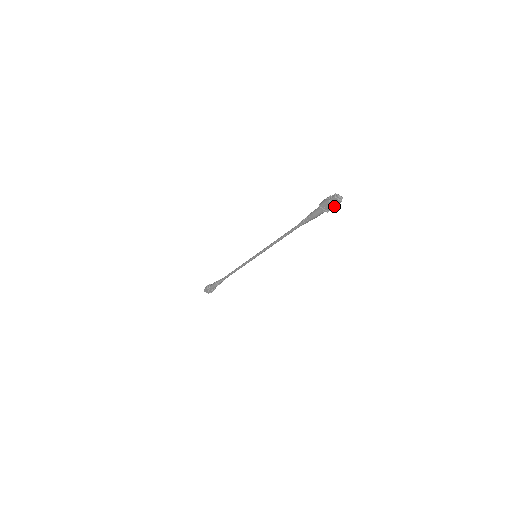
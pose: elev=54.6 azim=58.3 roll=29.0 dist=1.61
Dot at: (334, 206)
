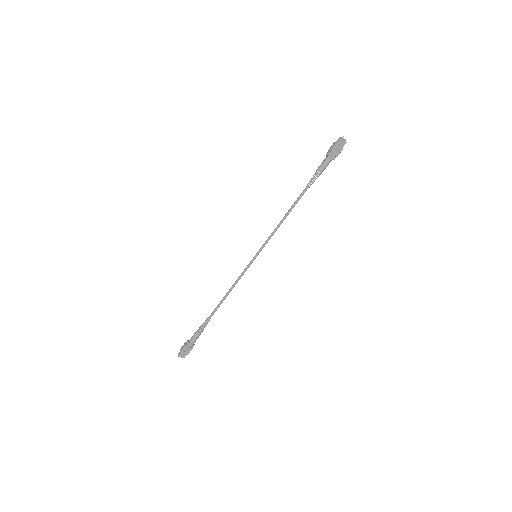
Dot at: (340, 149)
